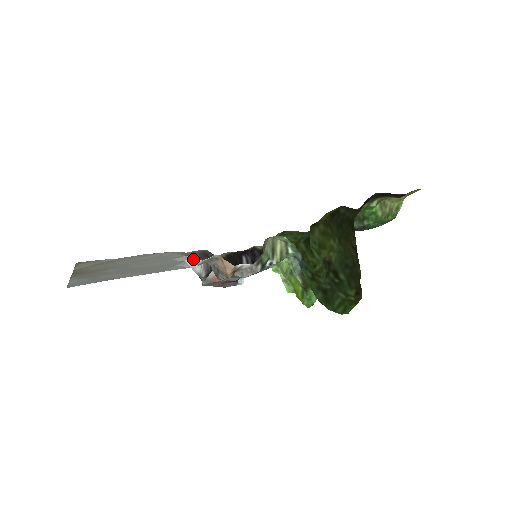
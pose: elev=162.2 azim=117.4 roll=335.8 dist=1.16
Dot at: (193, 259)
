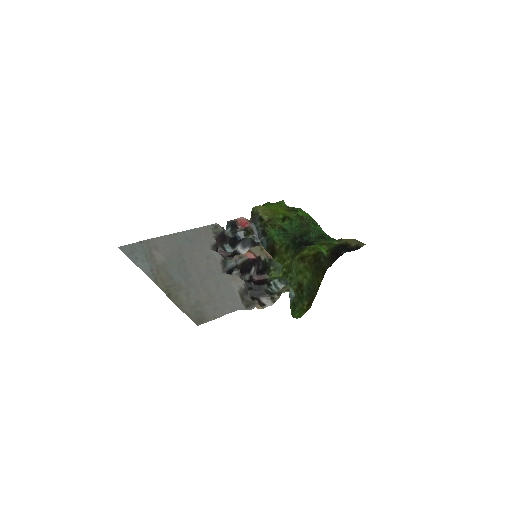
Dot at: (247, 309)
